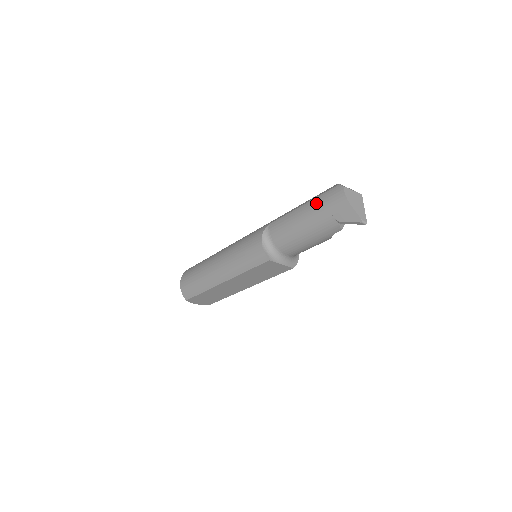
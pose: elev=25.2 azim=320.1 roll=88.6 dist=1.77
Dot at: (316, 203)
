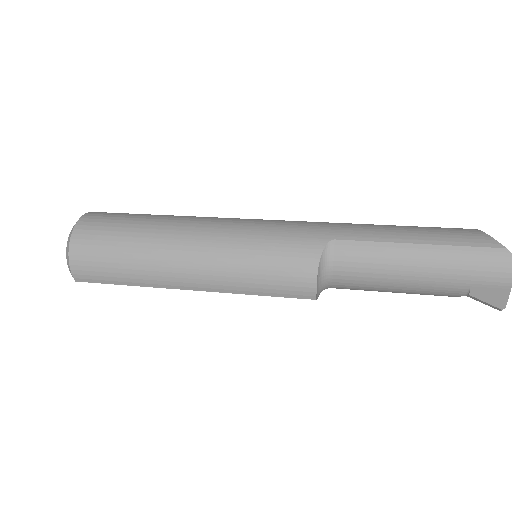
Dot at: (453, 257)
